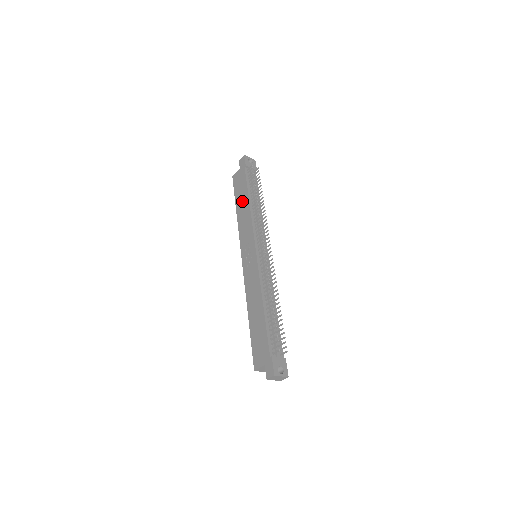
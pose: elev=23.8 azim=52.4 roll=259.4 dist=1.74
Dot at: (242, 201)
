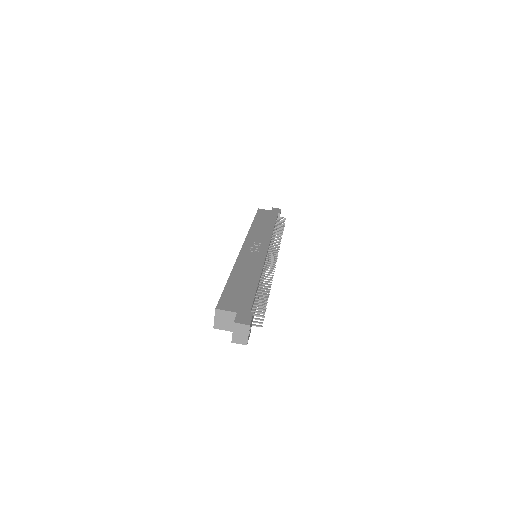
Dot at: (265, 223)
